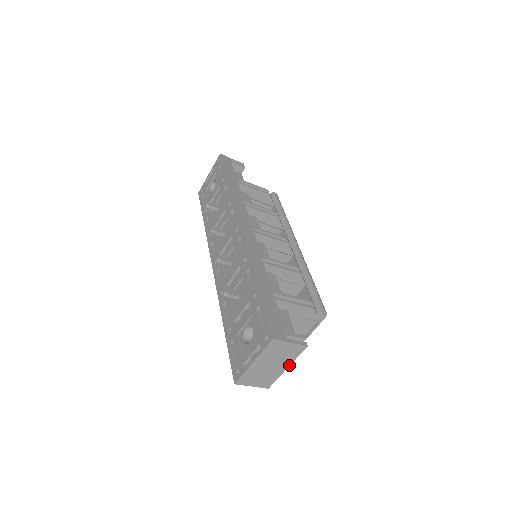
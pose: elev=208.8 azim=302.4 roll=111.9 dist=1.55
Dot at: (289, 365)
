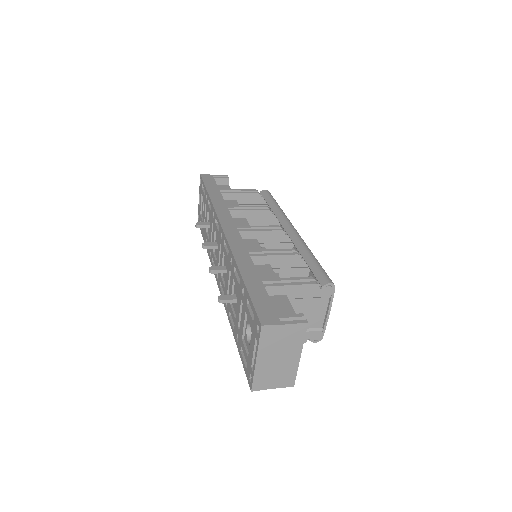
Dot at: (301, 352)
